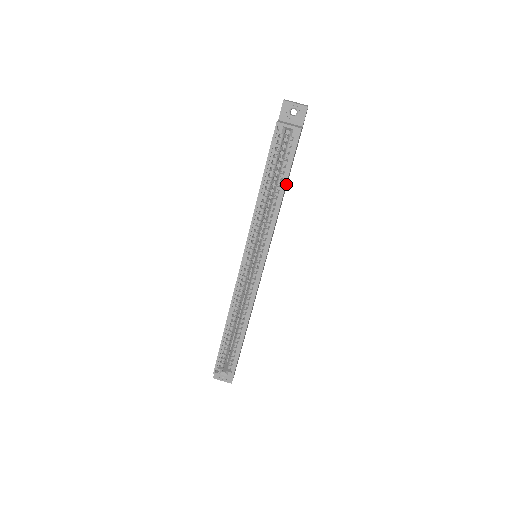
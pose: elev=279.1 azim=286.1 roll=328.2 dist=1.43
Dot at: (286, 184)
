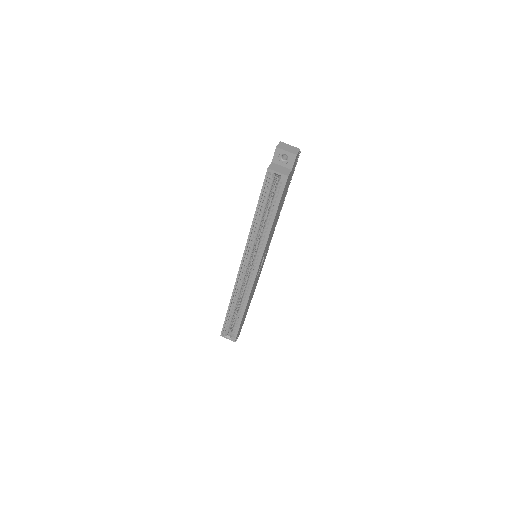
Dot at: (277, 212)
